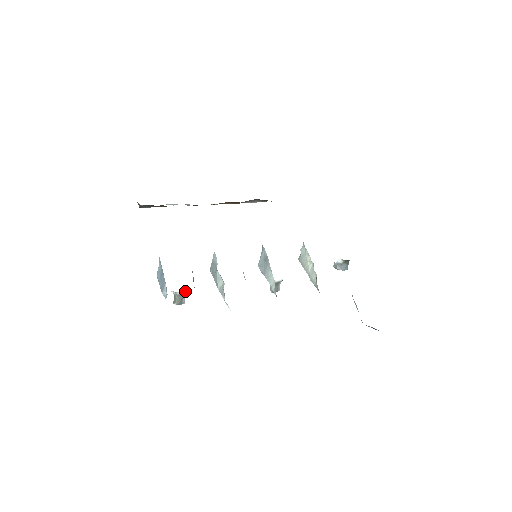
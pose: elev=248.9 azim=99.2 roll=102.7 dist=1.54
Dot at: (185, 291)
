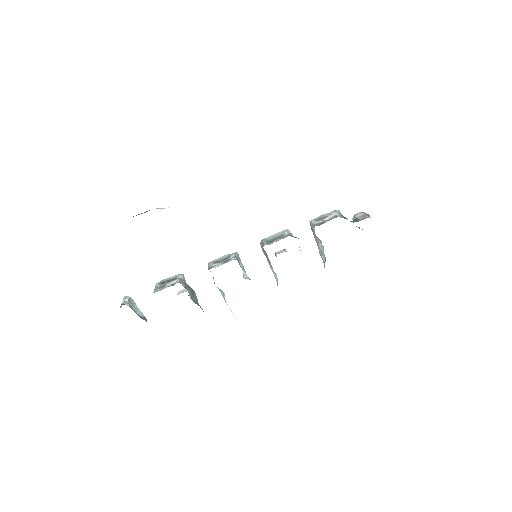
Dot at: occluded
